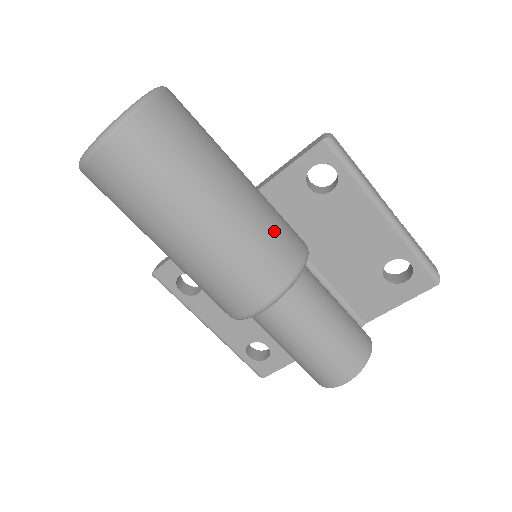
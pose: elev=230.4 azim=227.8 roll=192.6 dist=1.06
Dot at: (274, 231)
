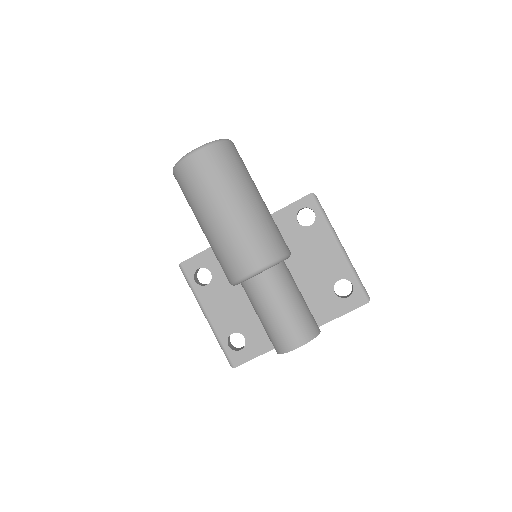
Dot at: (274, 229)
